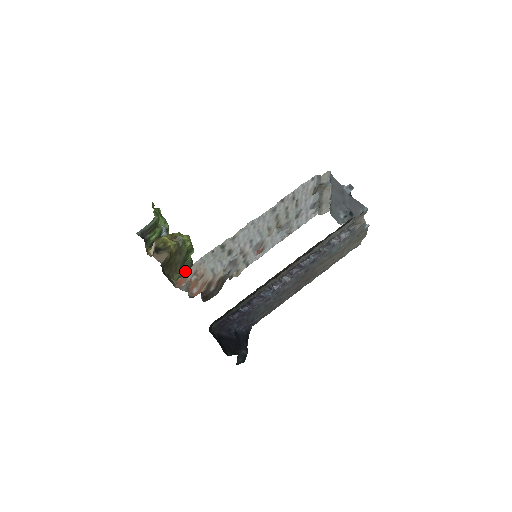
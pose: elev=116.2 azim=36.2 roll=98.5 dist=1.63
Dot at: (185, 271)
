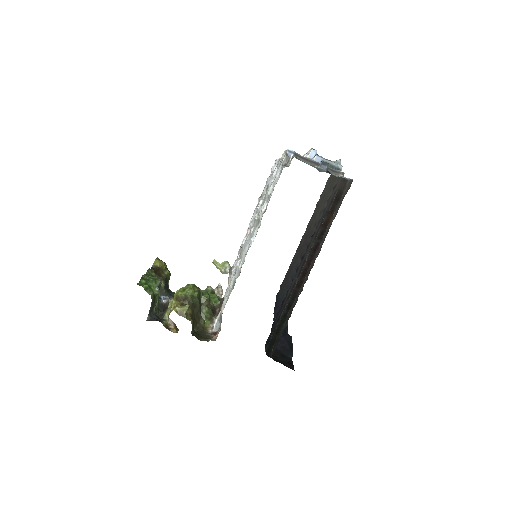
Dot at: occluded
